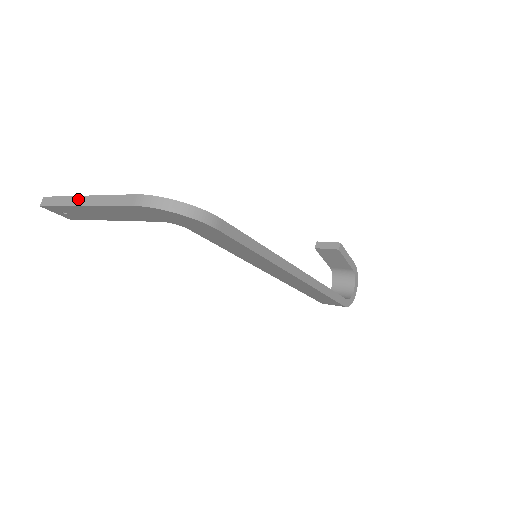
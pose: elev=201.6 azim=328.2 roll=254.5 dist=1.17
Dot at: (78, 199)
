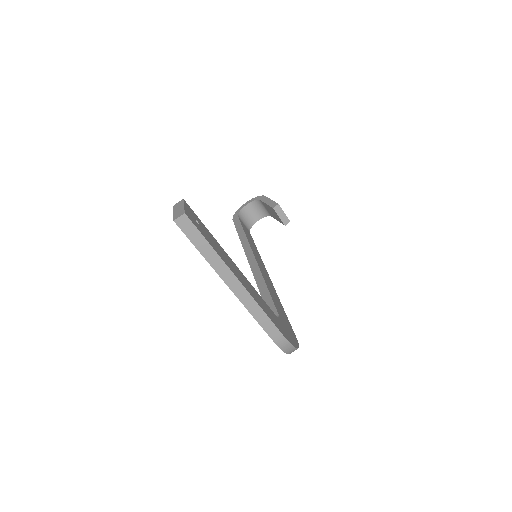
Dot at: (228, 274)
